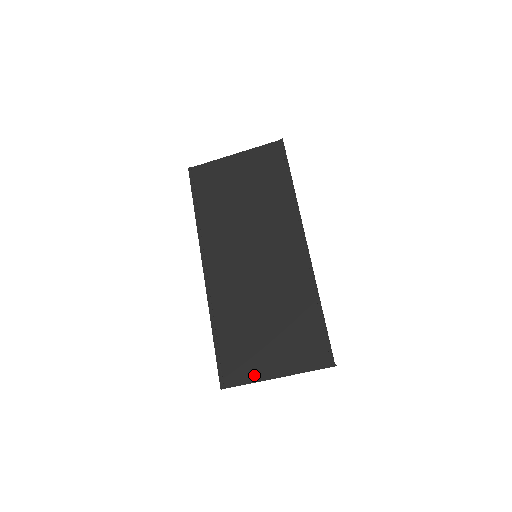
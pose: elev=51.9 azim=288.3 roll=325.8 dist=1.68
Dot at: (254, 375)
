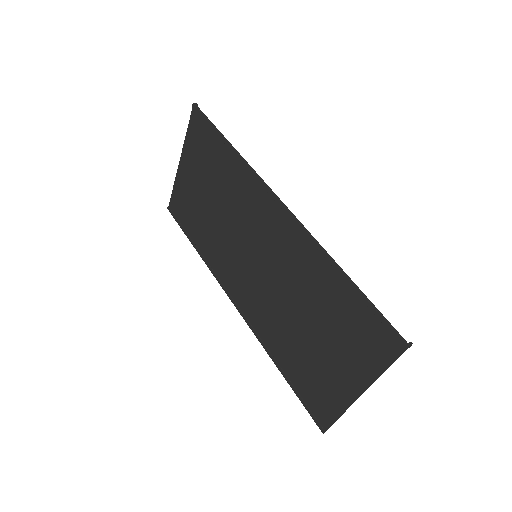
Dot at: (339, 402)
